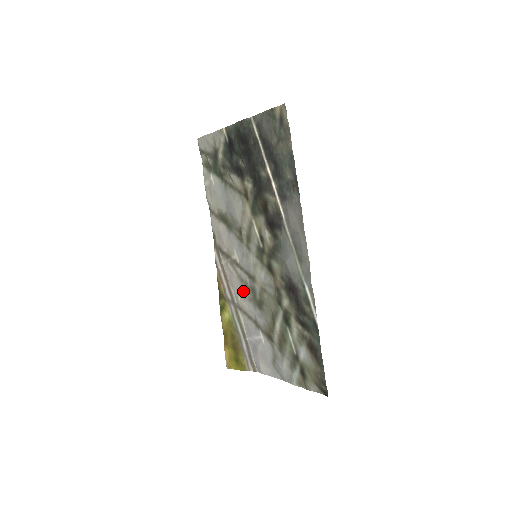
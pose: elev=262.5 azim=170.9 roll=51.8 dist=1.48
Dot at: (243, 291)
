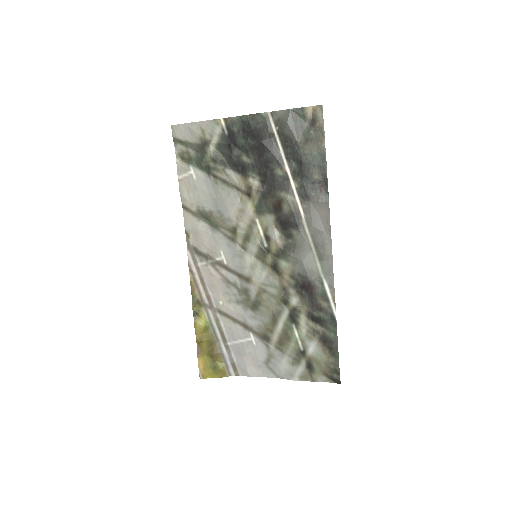
Dot at: (228, 293)
